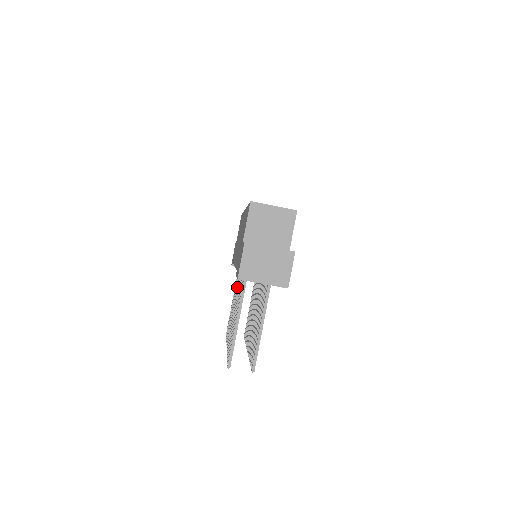
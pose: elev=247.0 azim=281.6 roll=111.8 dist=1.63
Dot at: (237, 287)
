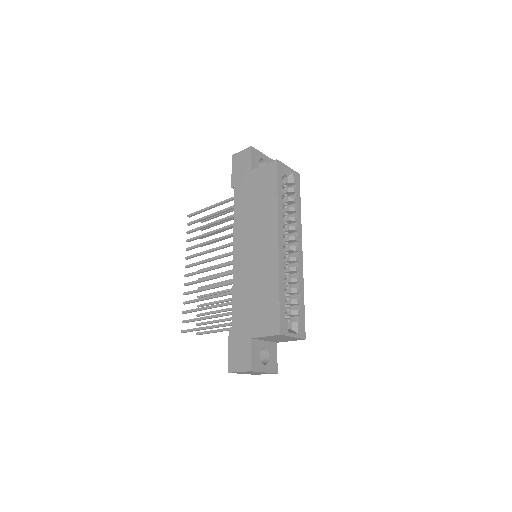
Dot at: (223, 247)
